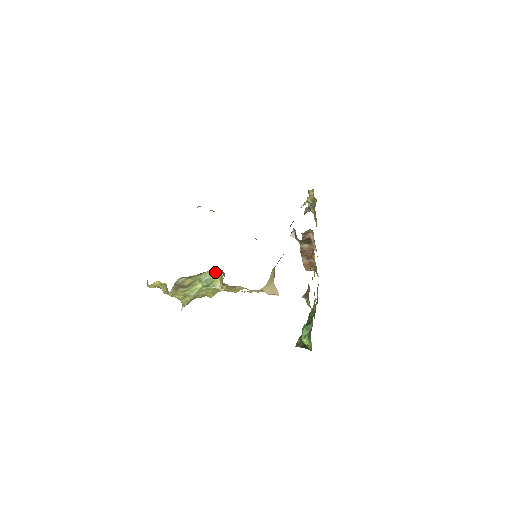
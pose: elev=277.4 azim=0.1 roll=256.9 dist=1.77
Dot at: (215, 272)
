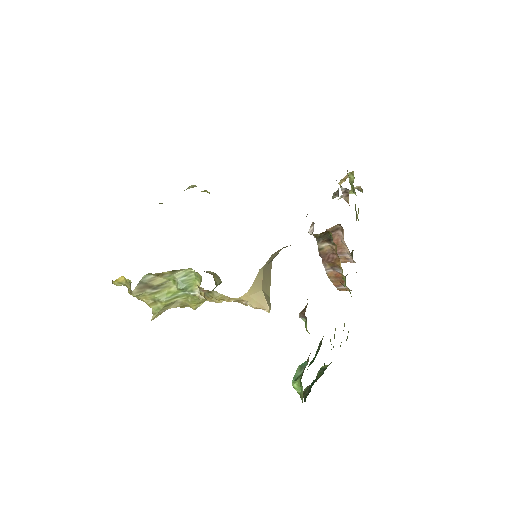
Dot at: (194, 271)
